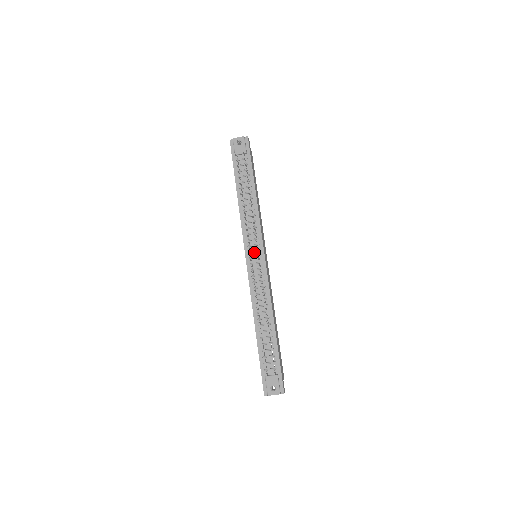
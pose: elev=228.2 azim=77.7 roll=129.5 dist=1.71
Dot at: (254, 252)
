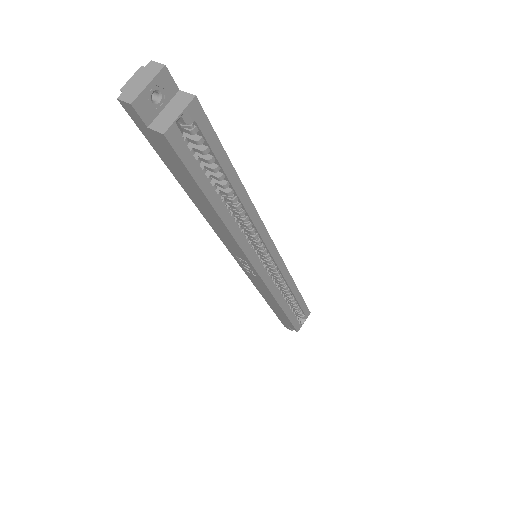
Dot at: occluded
